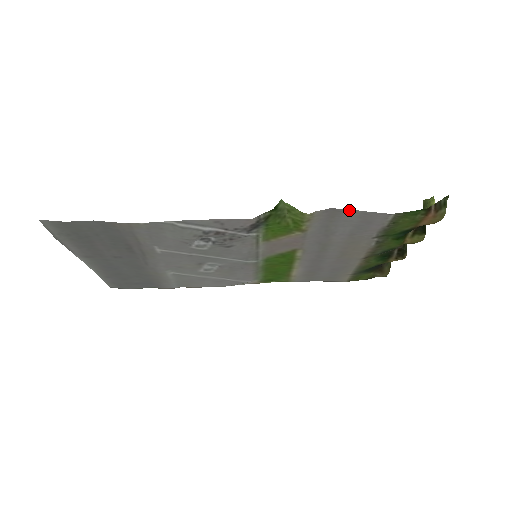
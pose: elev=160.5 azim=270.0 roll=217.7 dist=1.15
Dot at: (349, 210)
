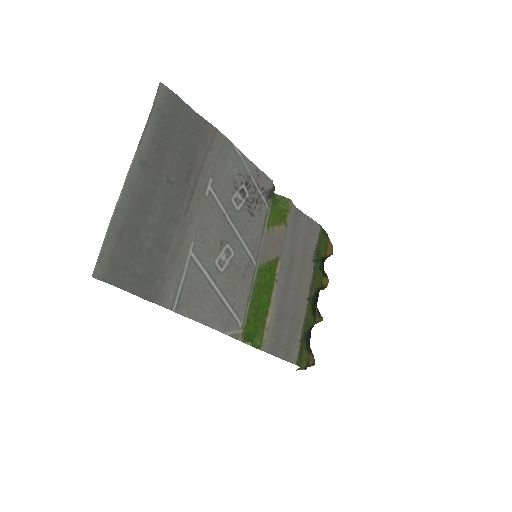
Dot at: (303, 214)
